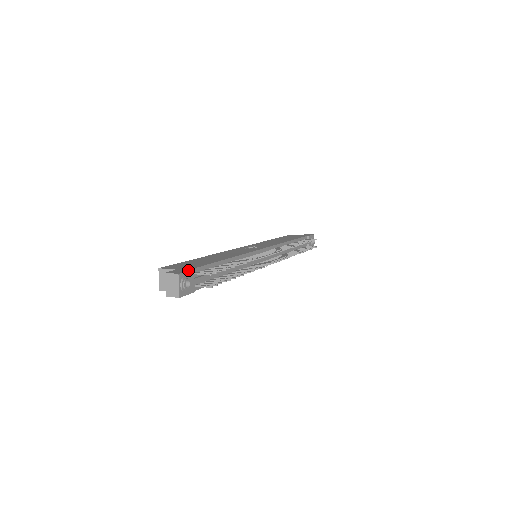
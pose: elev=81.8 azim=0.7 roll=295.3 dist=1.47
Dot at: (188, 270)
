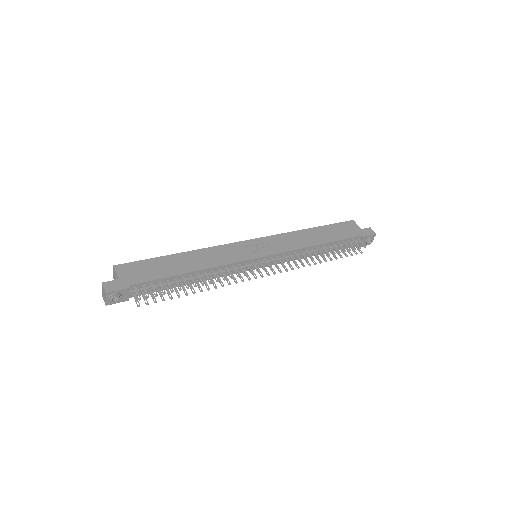
Dot at: (122, 288)
